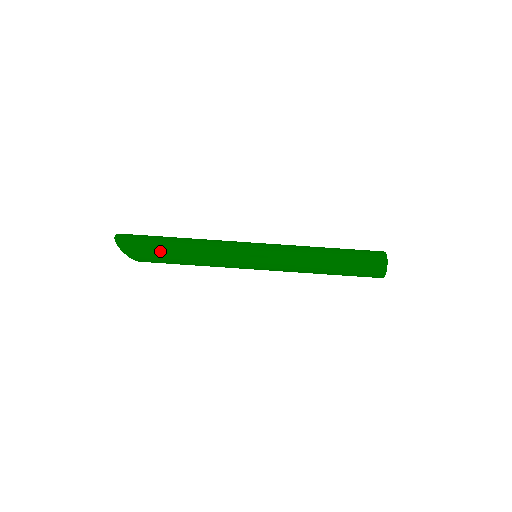
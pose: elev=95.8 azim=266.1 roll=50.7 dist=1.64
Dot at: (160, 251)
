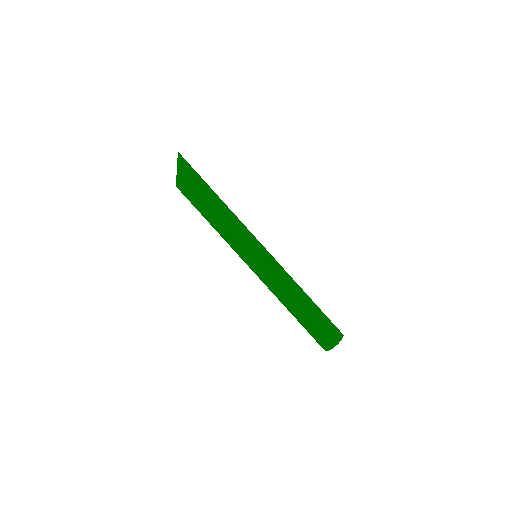
Dot at: (203, 185)
